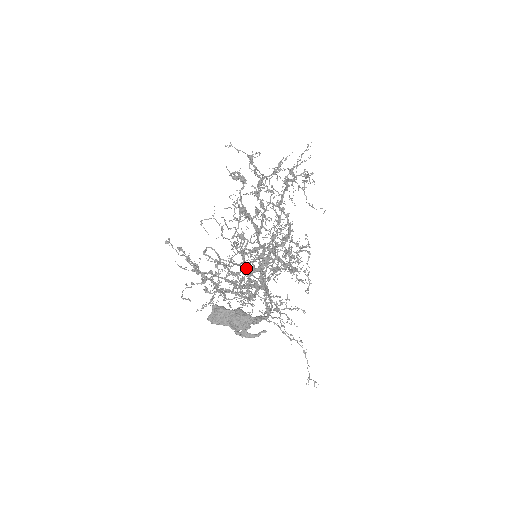
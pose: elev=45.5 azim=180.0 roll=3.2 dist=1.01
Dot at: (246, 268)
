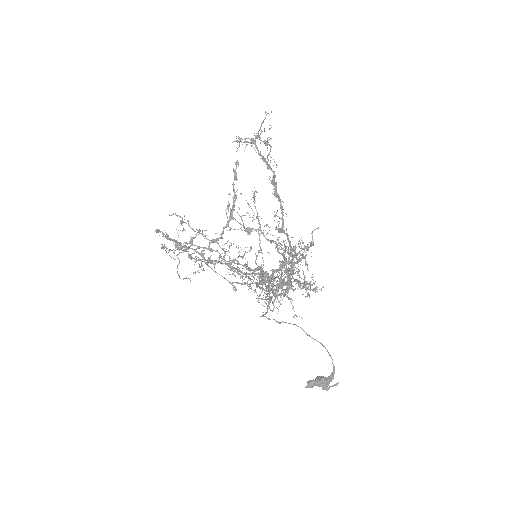
Dot at: (302, 329)
